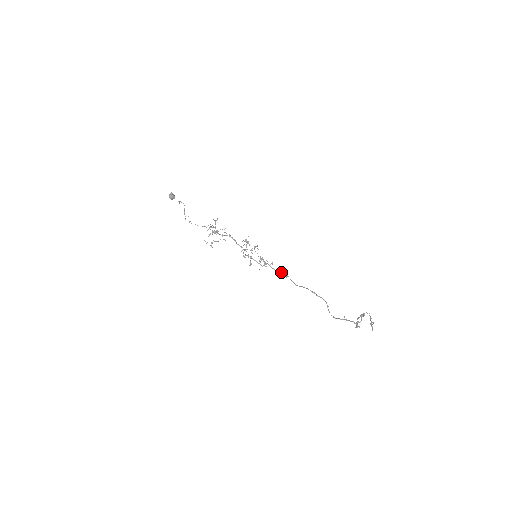
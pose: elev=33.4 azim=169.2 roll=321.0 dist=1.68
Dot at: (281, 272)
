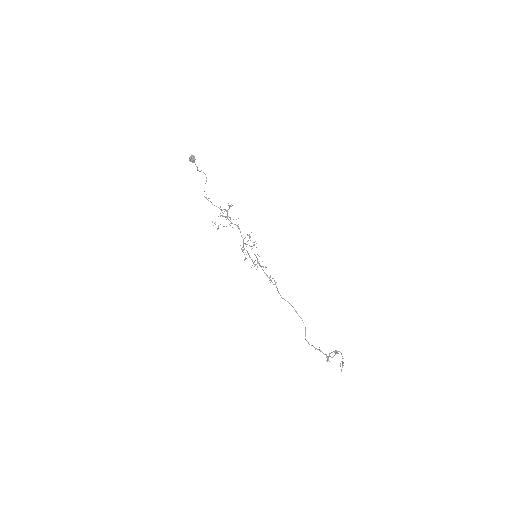
Dot at: (270, 277)
